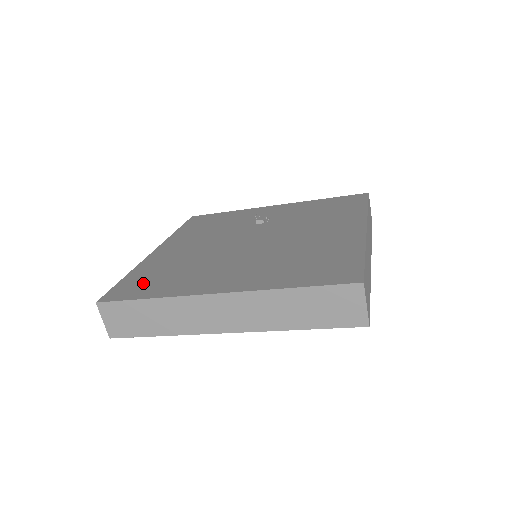
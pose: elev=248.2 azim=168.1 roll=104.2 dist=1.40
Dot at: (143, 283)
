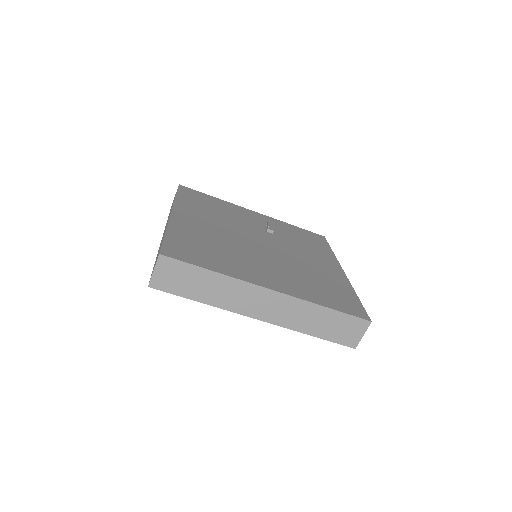
Dot at: (193, 250)
